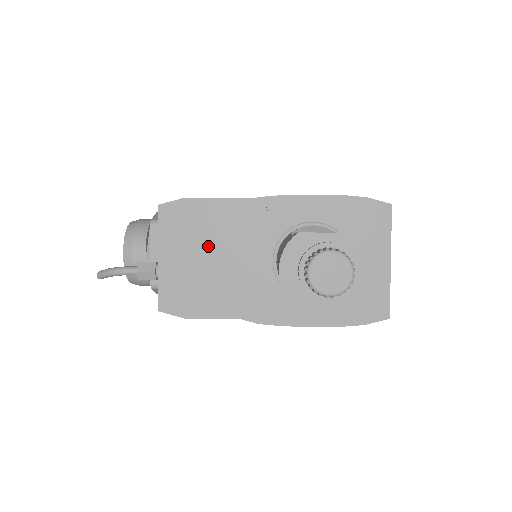
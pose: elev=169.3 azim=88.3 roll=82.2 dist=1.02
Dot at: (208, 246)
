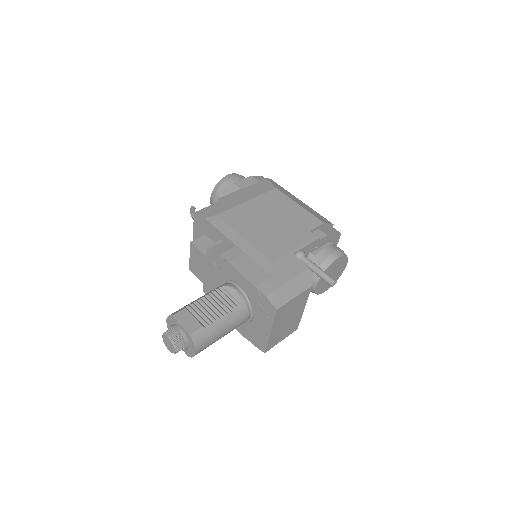
Dot at: (198, 258)
